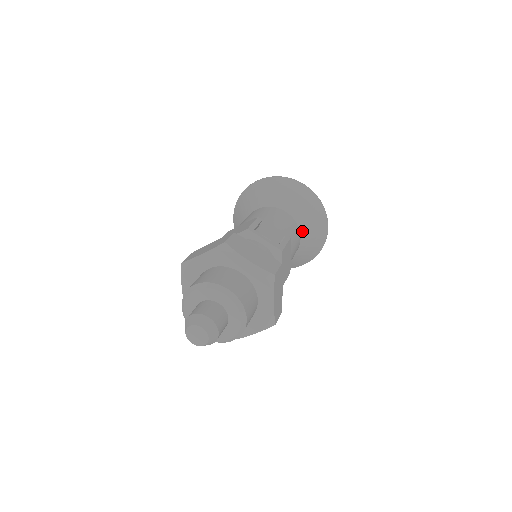
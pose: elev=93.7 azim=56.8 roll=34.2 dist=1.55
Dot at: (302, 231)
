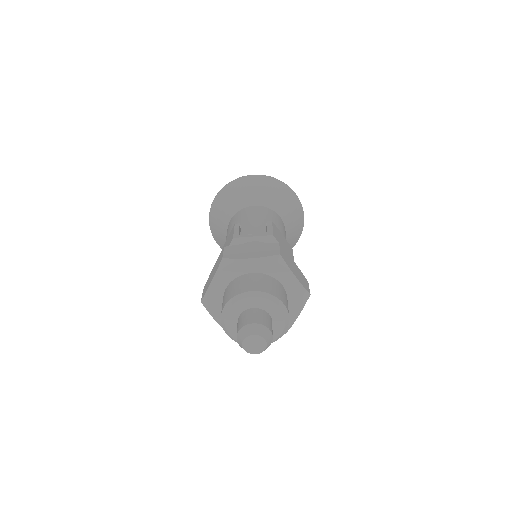
Dot at: (278, 211)
